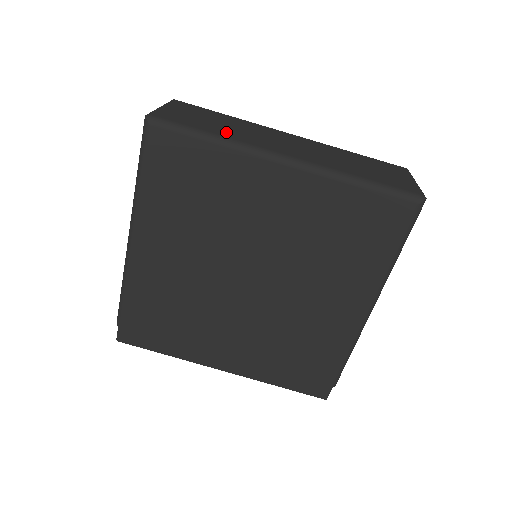
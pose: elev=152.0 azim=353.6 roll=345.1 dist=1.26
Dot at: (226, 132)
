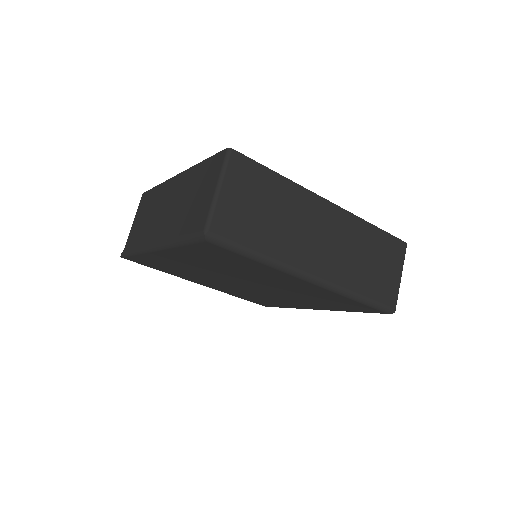
Dot at: (273, 243)
